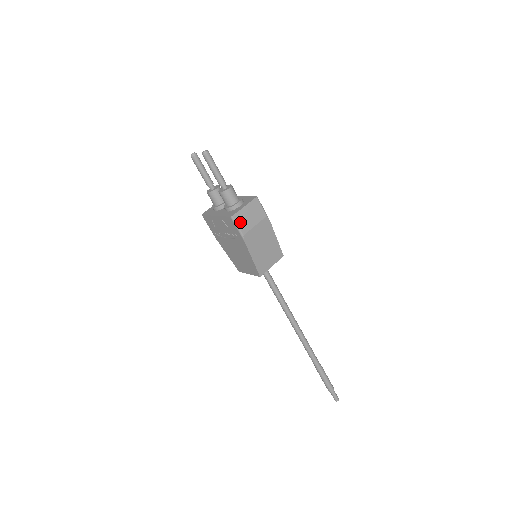
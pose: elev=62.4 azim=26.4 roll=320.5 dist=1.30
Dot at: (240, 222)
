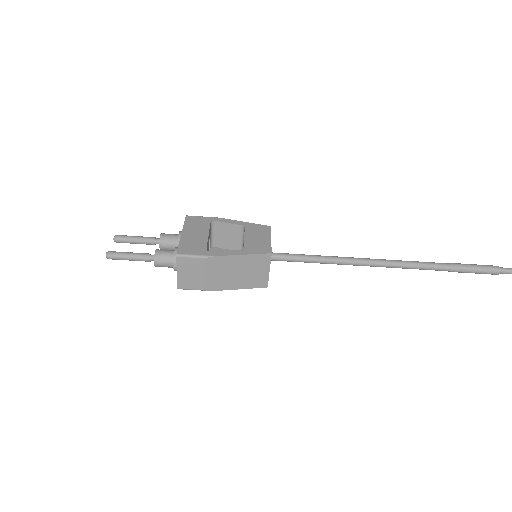
Dot at: (189, 285)
